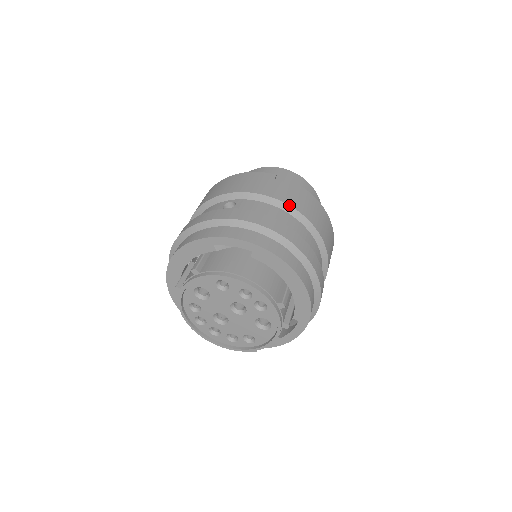
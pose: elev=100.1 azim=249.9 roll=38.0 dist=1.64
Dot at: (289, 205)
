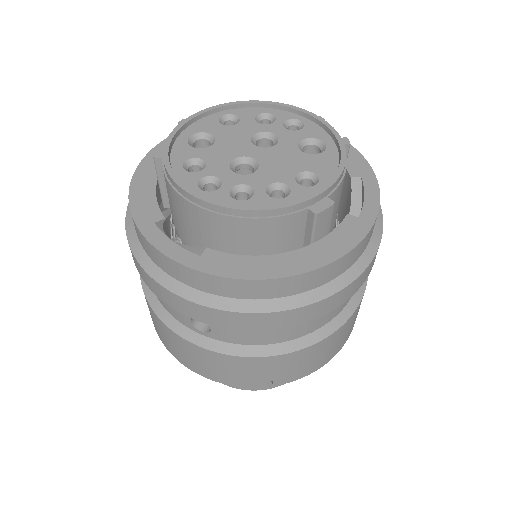
Dot at: occluded
